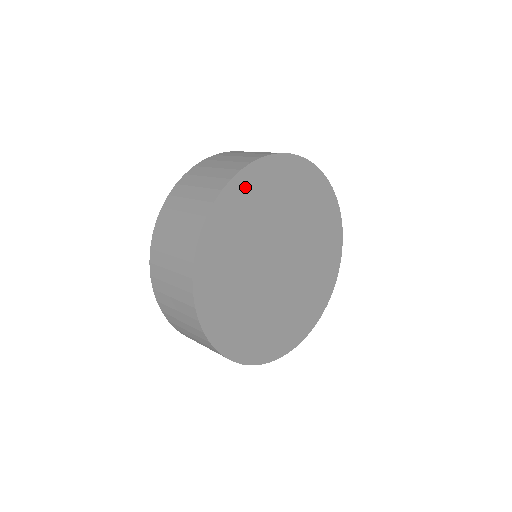
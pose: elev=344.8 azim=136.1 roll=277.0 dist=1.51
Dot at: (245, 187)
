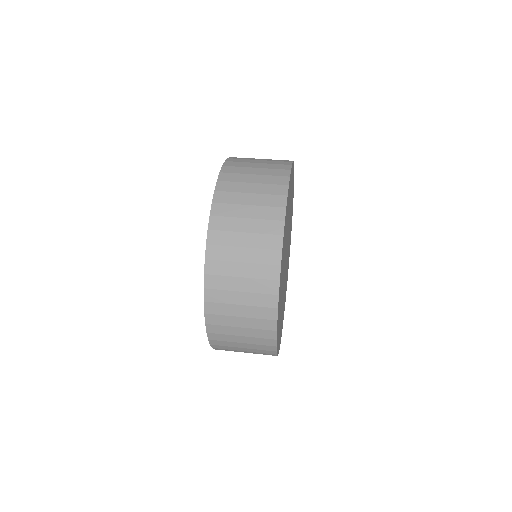
Dot at: (291, 178)
